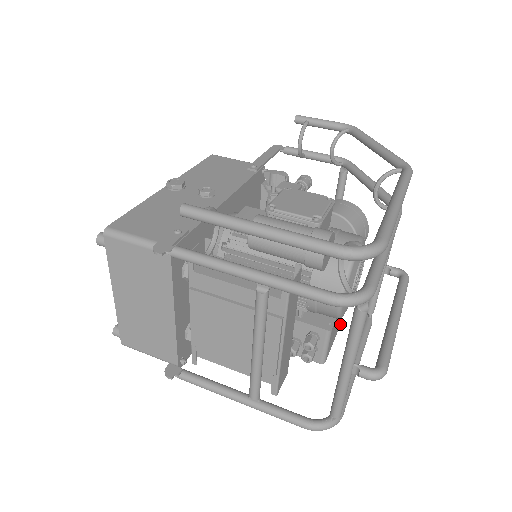
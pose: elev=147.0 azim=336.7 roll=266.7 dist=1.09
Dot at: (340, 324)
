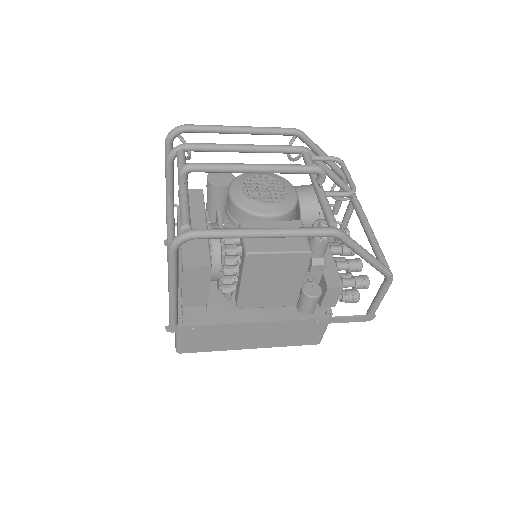
Dot at: (306, 251)
